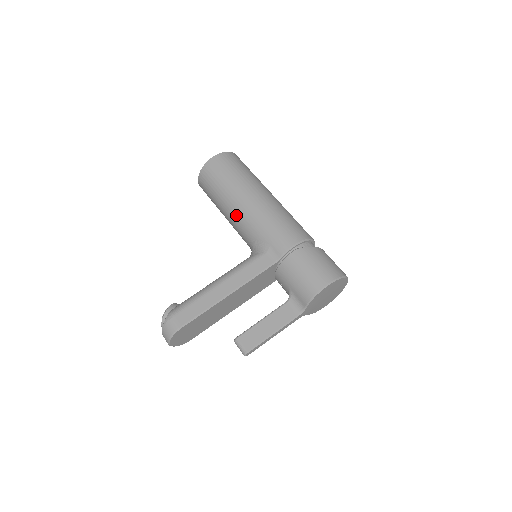
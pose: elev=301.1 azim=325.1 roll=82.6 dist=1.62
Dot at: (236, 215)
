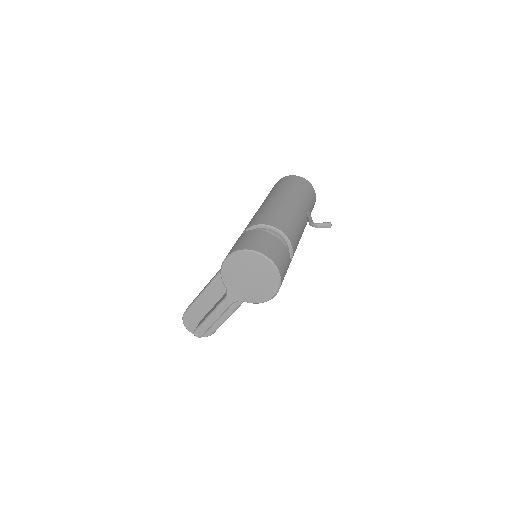
Dot at: occluded
